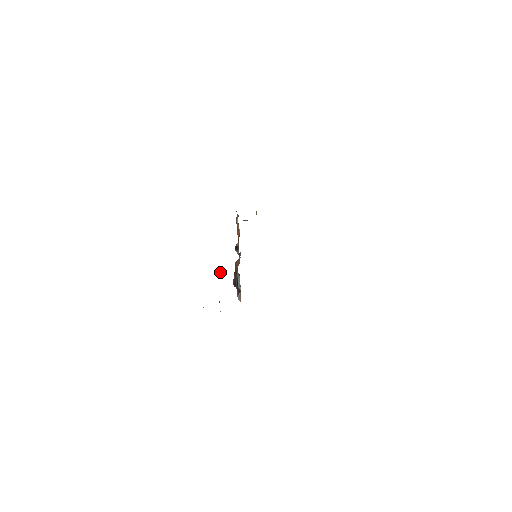
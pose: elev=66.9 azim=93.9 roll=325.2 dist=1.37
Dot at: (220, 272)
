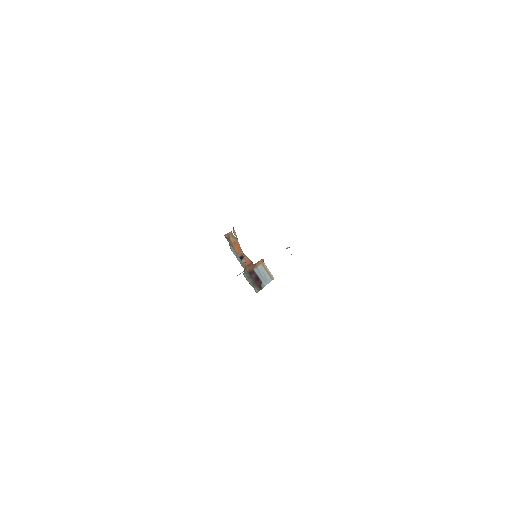
Dot at: occluded
